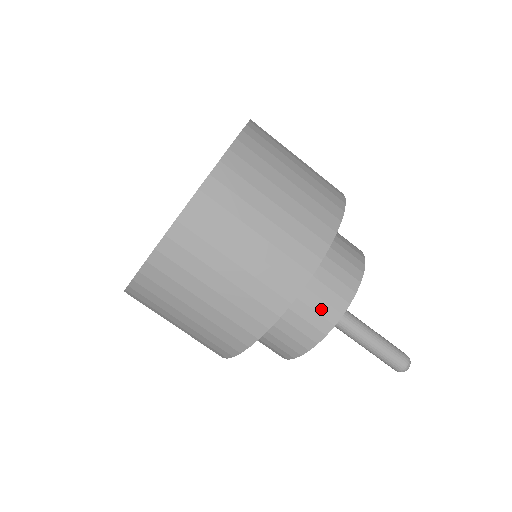
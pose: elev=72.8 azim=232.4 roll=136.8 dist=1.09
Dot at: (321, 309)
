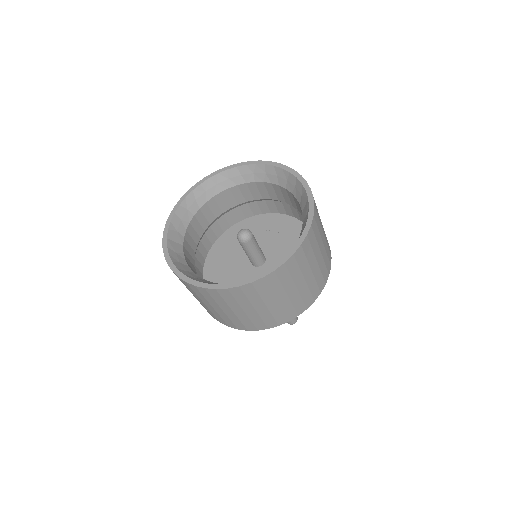
Dot at: occluded
